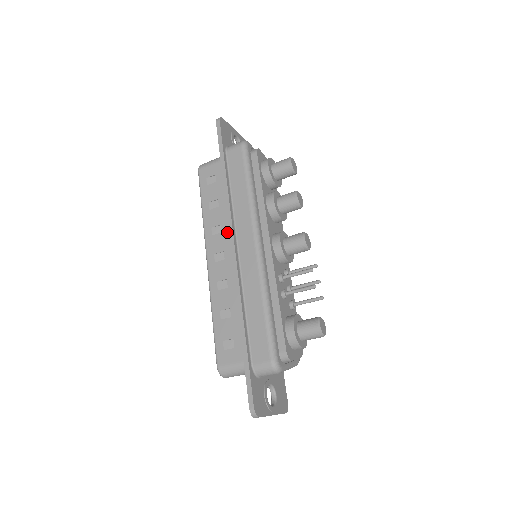
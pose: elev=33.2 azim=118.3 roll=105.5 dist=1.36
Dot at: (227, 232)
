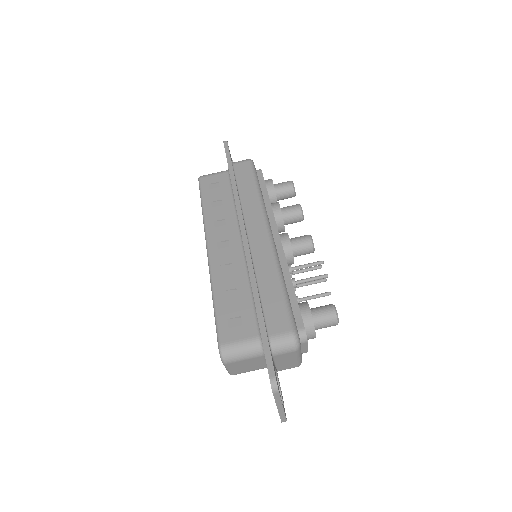
Dot at: (232, 224)
